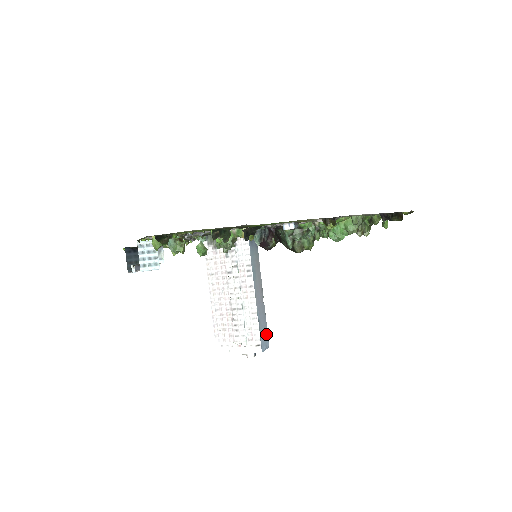
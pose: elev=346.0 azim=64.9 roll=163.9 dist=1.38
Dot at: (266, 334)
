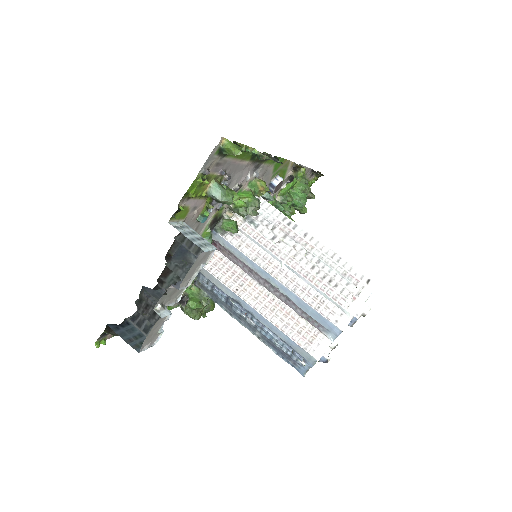
Dot at: occluded
